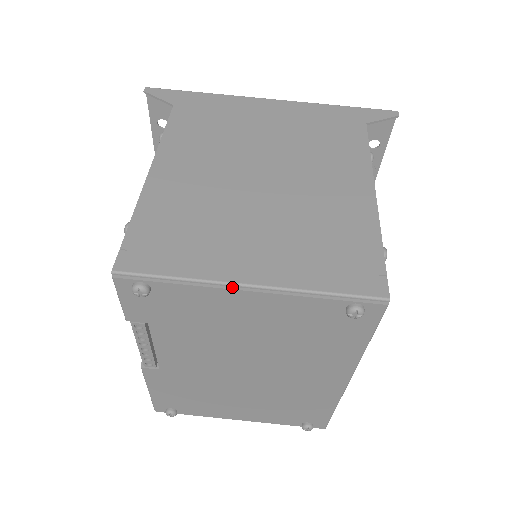
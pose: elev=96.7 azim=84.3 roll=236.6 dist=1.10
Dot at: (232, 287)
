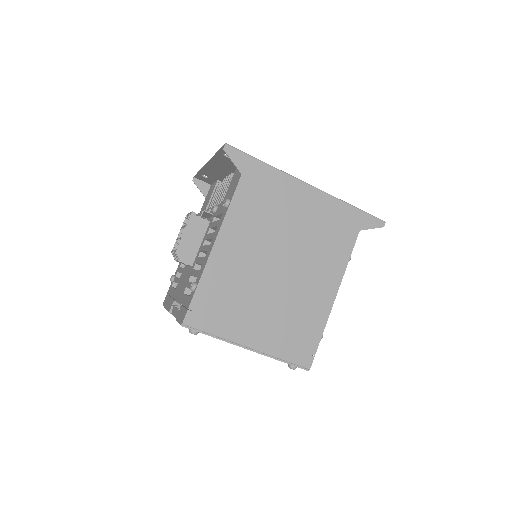
Dot at: (240, 345)
